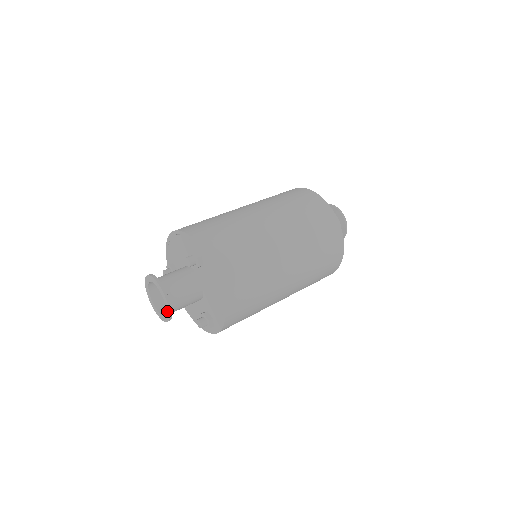
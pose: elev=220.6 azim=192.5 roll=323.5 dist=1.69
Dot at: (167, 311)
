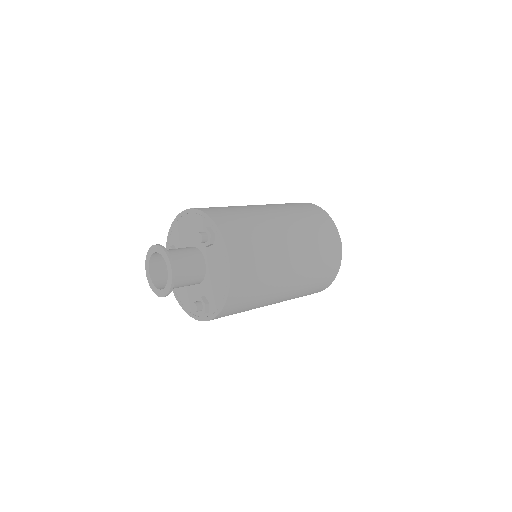
Dot at: (168, 283)
